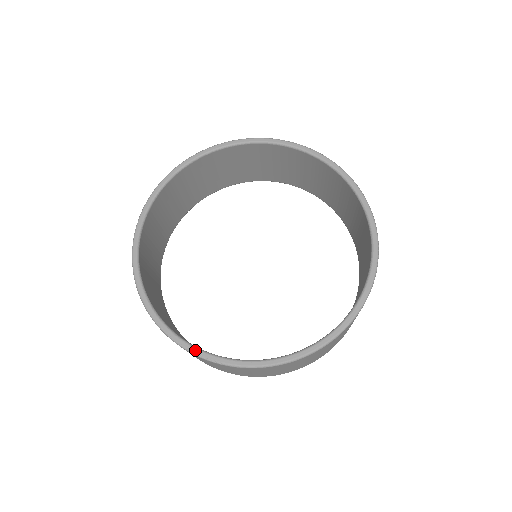
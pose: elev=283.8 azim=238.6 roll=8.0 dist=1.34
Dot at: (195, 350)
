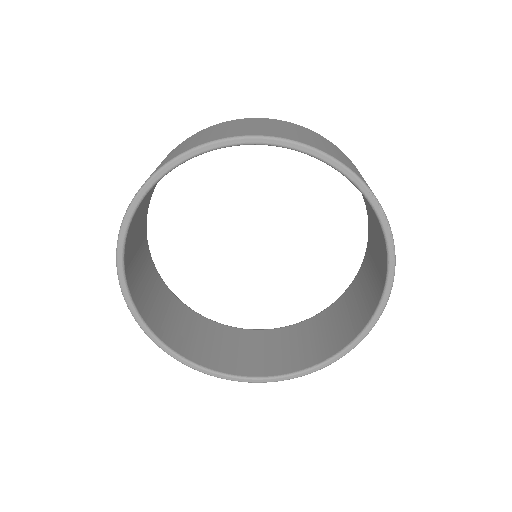
Dot at: (145, 329)
